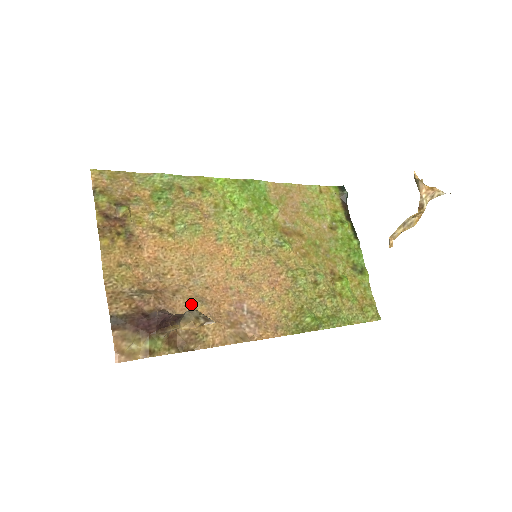
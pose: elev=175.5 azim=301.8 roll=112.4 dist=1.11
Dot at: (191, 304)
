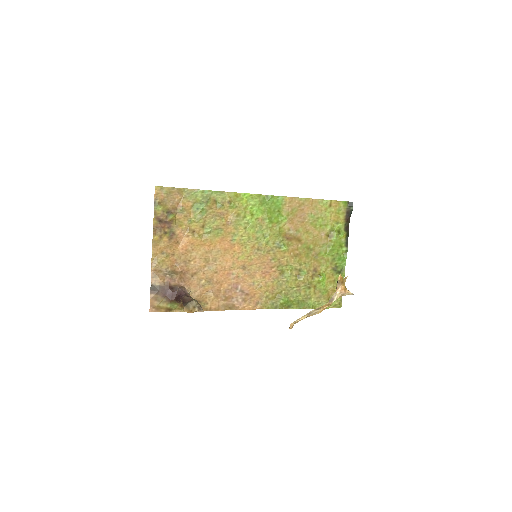
Dot at: (202, 283)
